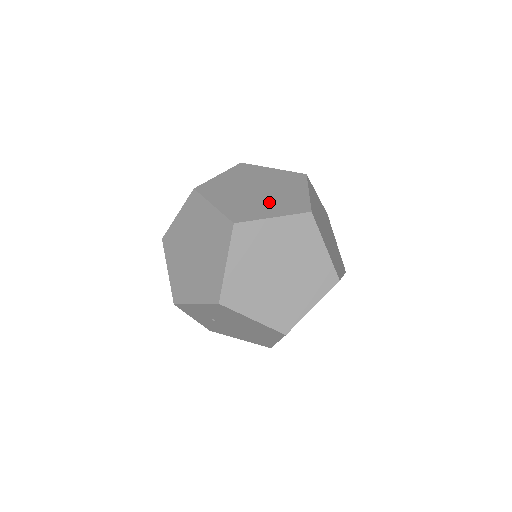
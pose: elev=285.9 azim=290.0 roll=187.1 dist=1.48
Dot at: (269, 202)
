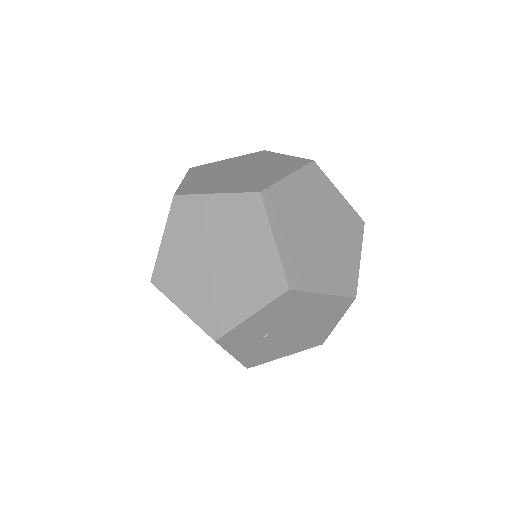
Dot at: (266, 171)
